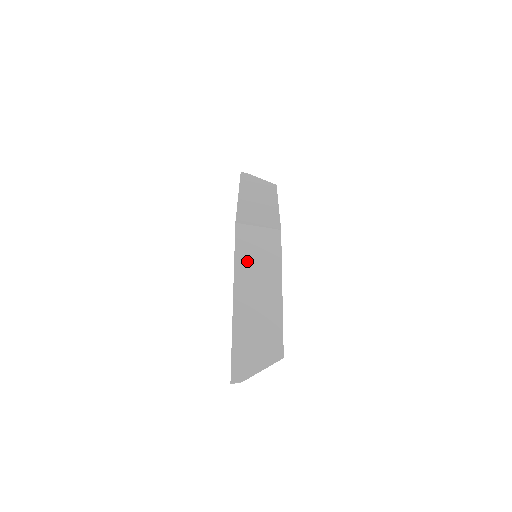
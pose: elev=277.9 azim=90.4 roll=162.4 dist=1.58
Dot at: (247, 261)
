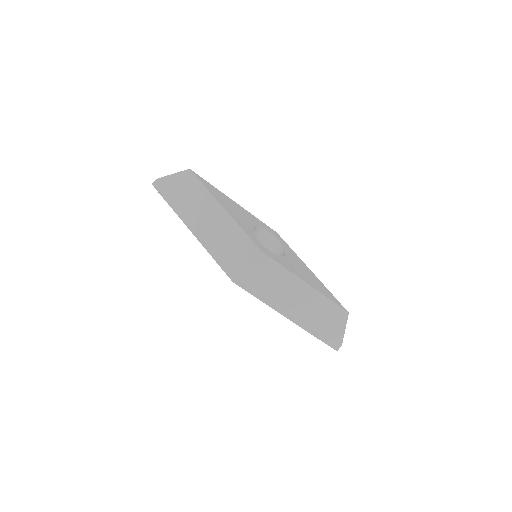
Dot at: (269, 294)
